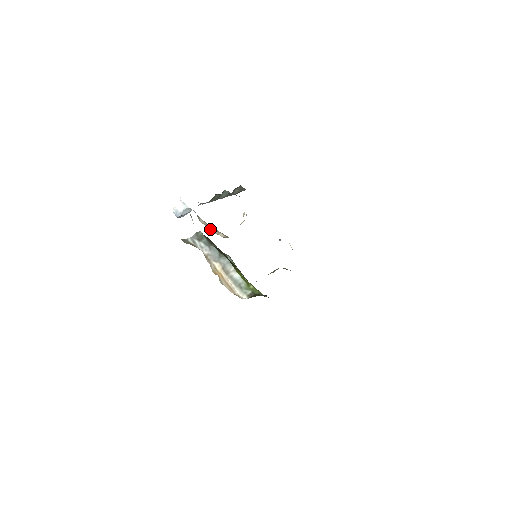
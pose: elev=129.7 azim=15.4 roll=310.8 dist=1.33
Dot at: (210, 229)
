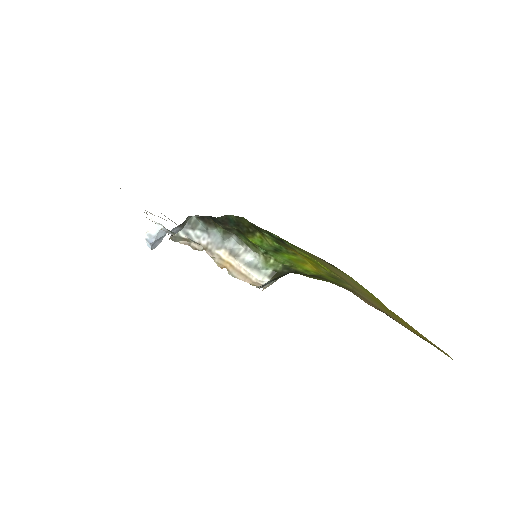
Dot at: (193, 247)
